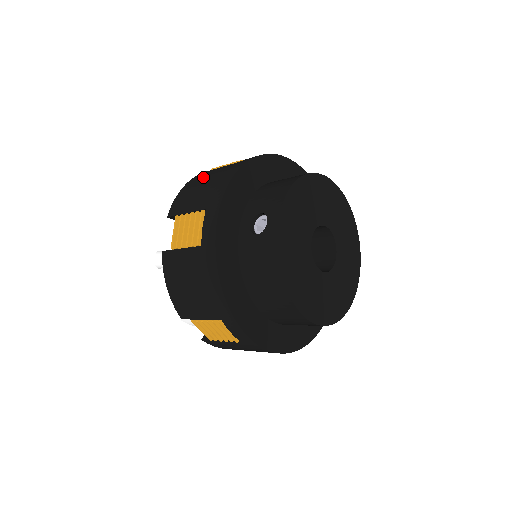
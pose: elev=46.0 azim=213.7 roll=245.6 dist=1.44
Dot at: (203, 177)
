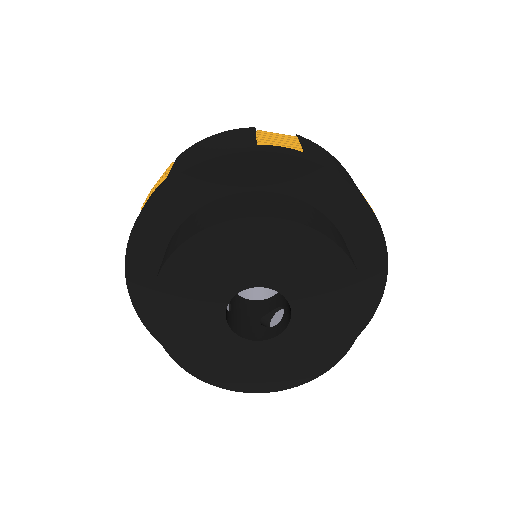
Dot at: occluded
